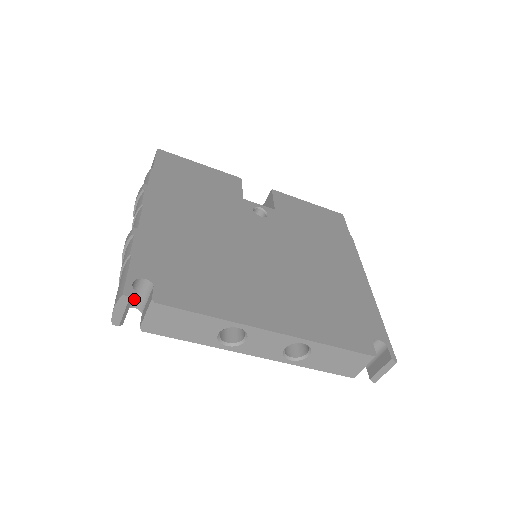
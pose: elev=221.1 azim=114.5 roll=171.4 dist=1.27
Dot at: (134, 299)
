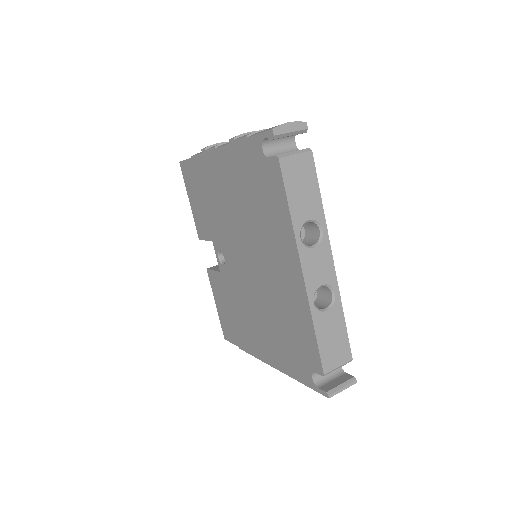
Dot at: (272, 145)
